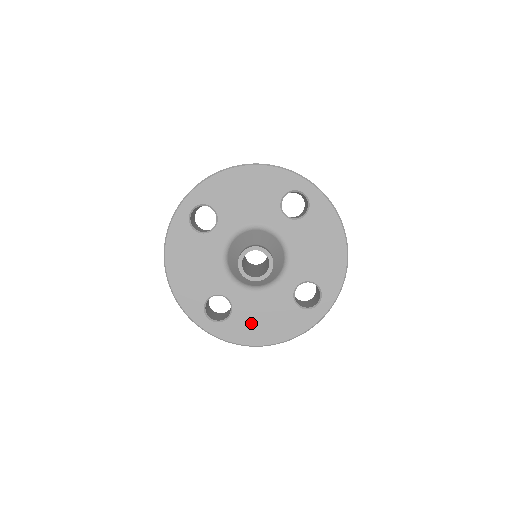
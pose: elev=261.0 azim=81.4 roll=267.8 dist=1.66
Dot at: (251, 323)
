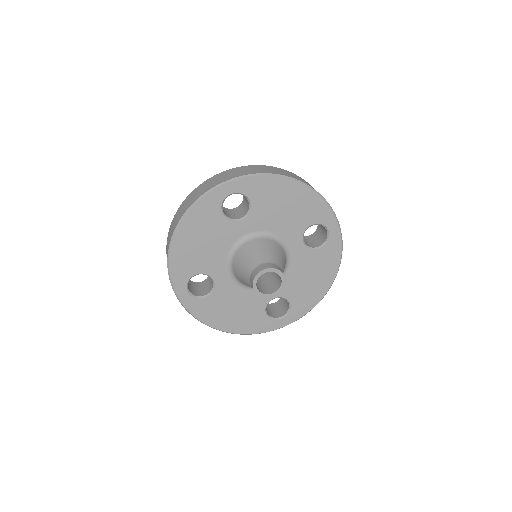
Dot at: (306, 290)
